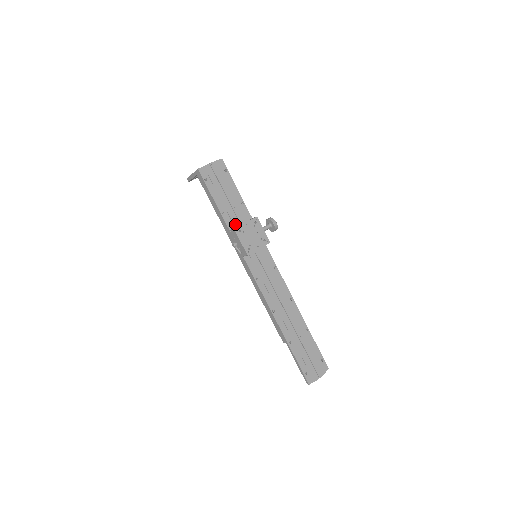
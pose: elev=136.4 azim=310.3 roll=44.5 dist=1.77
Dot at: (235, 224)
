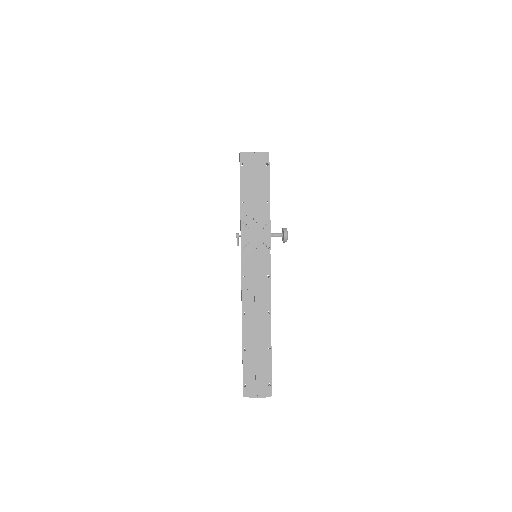
Dot at: (248, 217)
